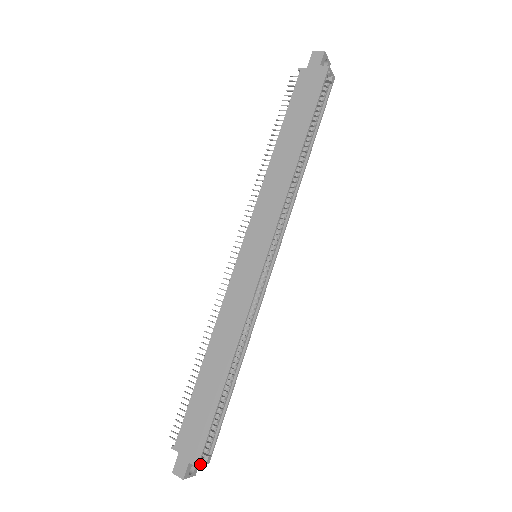
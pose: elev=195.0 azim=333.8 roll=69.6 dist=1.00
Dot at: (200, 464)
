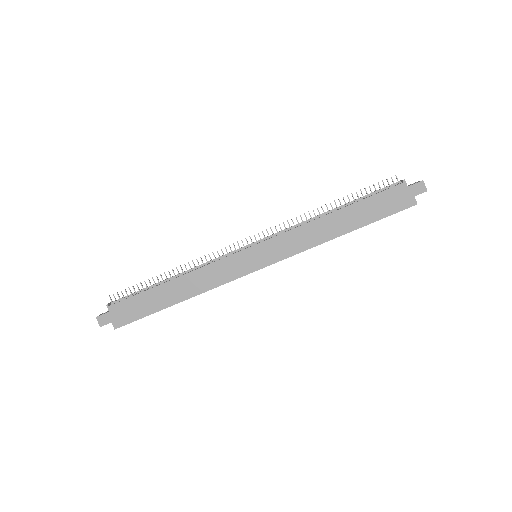
Dot at: occluded
